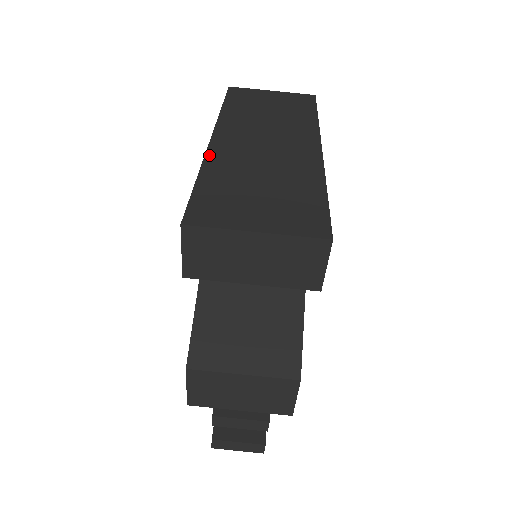
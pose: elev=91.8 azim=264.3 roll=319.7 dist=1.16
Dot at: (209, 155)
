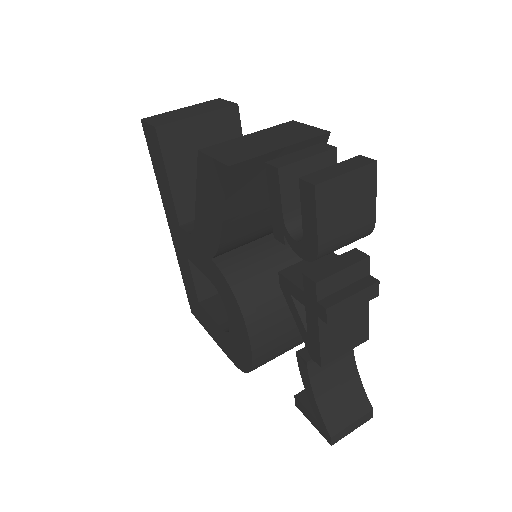
Dot at: occluded
